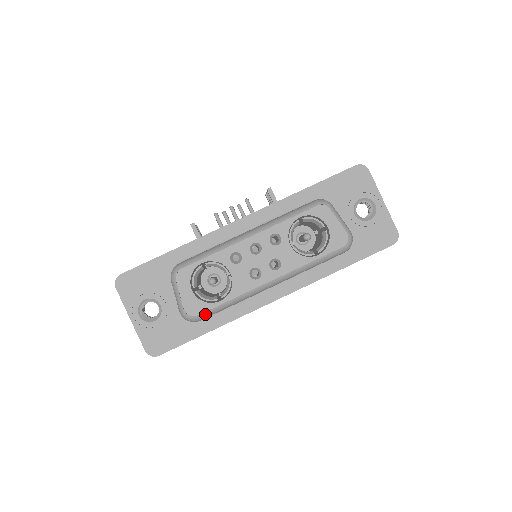
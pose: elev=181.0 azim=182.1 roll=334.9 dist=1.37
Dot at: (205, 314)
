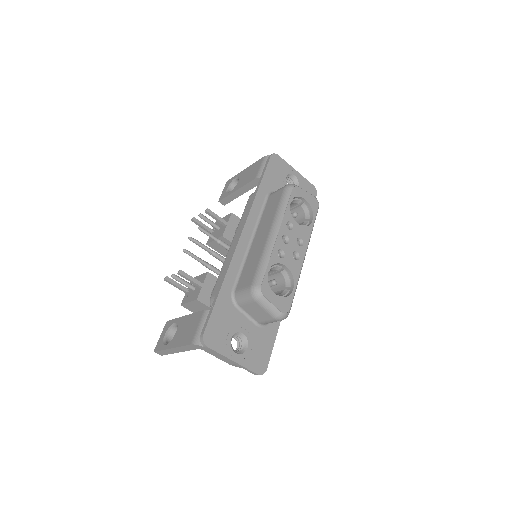
Dot at: (291, 305)
